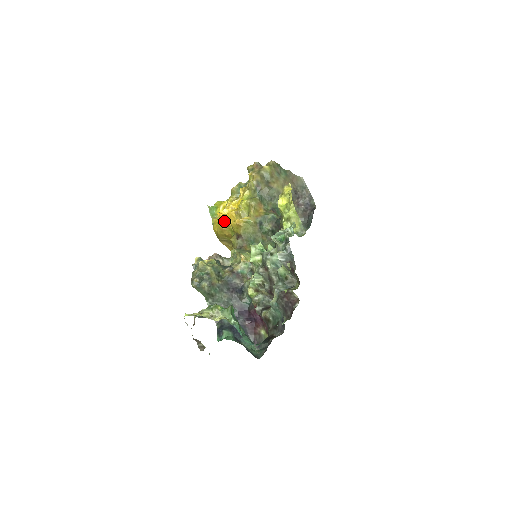
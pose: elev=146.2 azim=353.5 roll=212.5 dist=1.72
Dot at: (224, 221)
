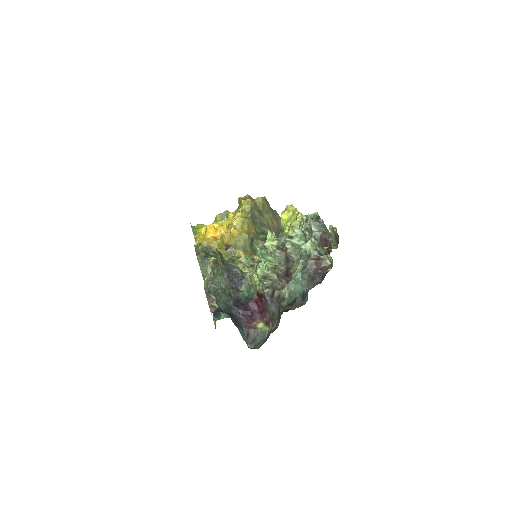
Dot at: (213, 233)
